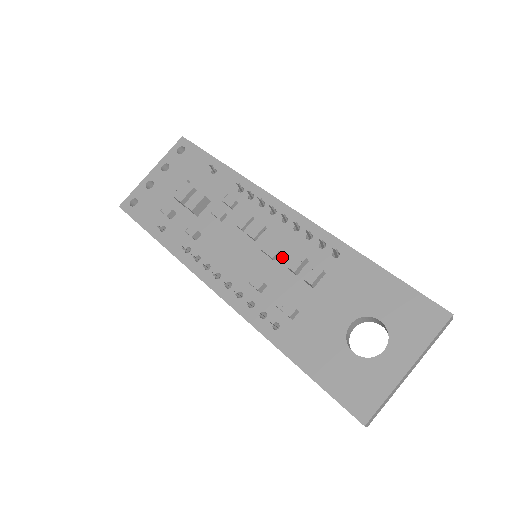
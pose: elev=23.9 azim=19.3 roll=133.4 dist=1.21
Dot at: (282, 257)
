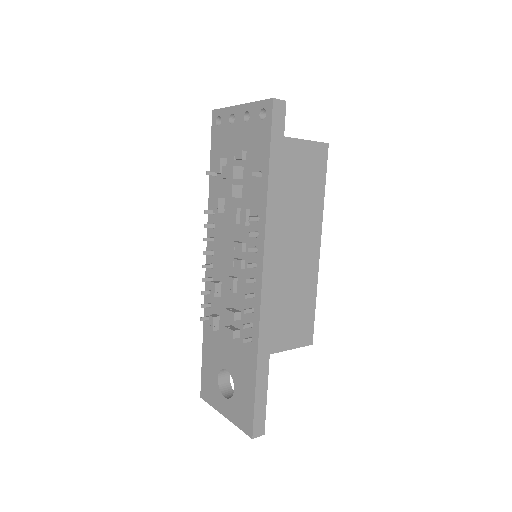
Dot at: (236, 296)
